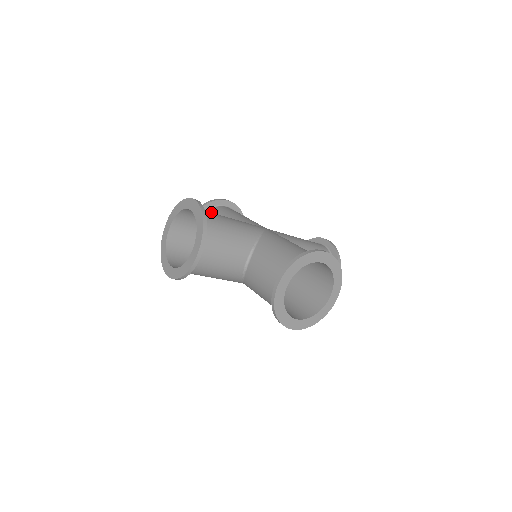
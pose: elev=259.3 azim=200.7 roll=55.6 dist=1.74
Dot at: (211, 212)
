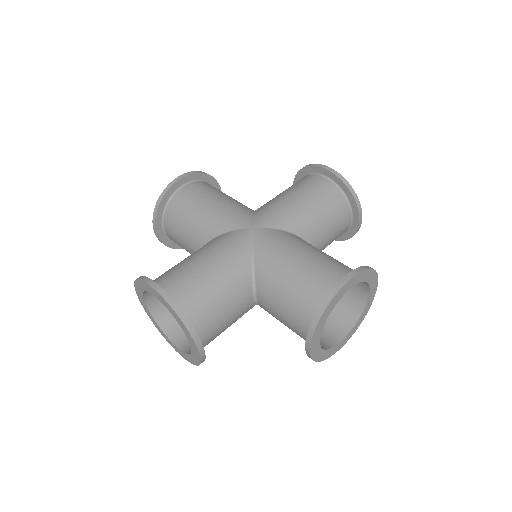
Dot at: (171, 211)
